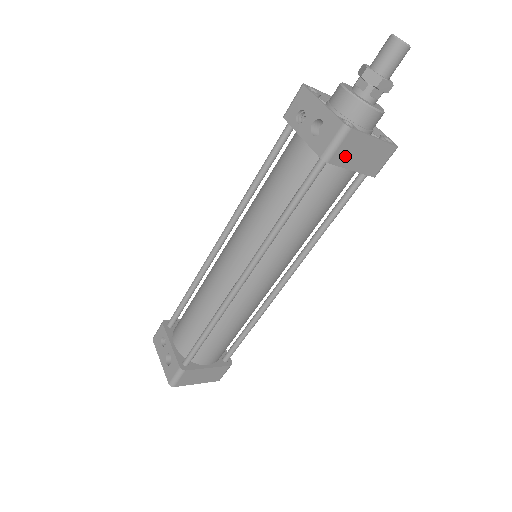
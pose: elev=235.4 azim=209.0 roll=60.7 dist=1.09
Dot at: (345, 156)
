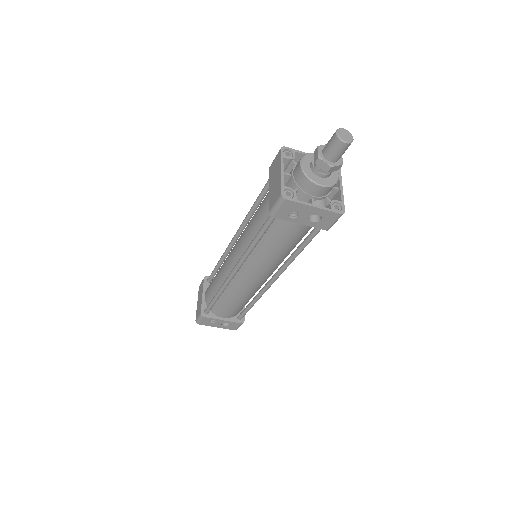
Dot at: occluded
